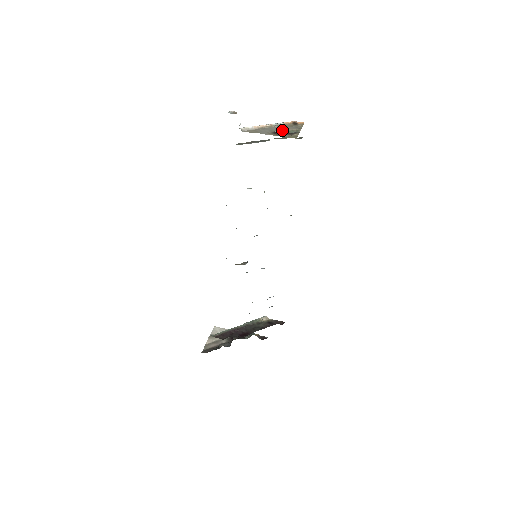
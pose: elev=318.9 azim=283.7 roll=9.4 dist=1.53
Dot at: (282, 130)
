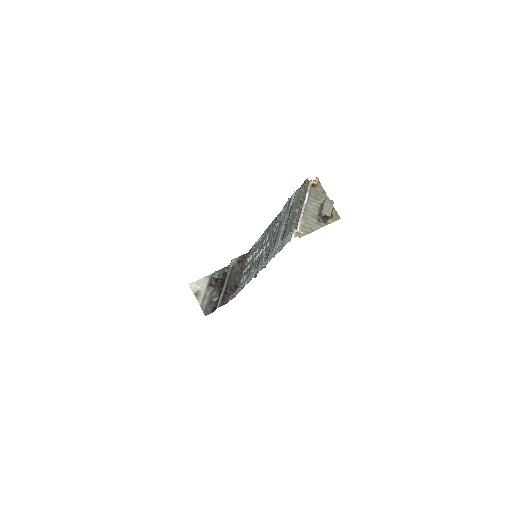
Dot at: (327, 216)
